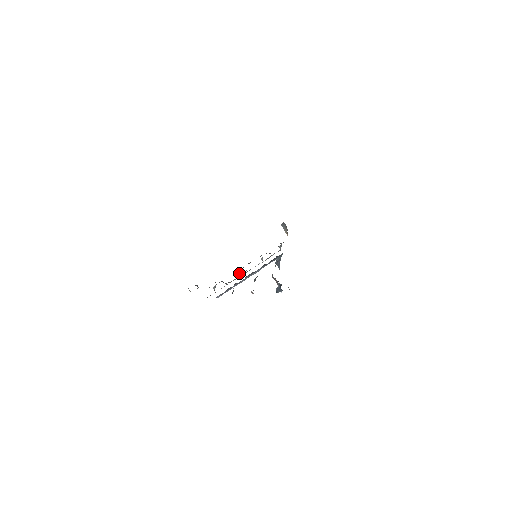
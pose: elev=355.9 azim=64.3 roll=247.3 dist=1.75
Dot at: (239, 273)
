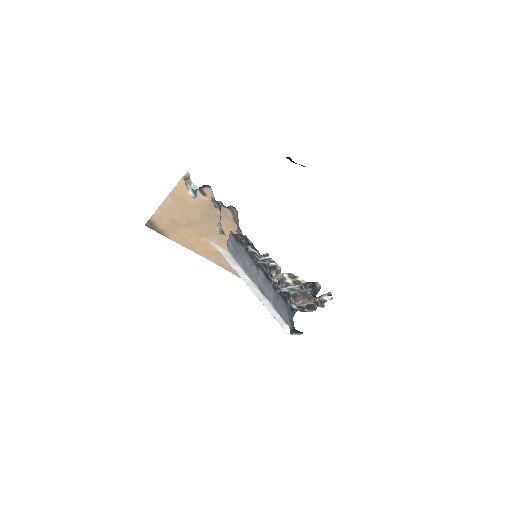
Dot at: occluded
